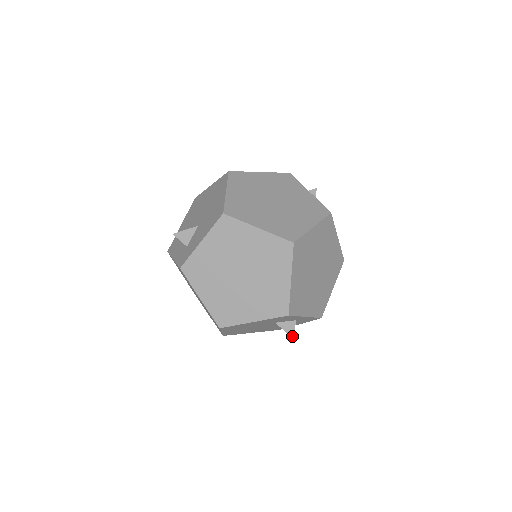
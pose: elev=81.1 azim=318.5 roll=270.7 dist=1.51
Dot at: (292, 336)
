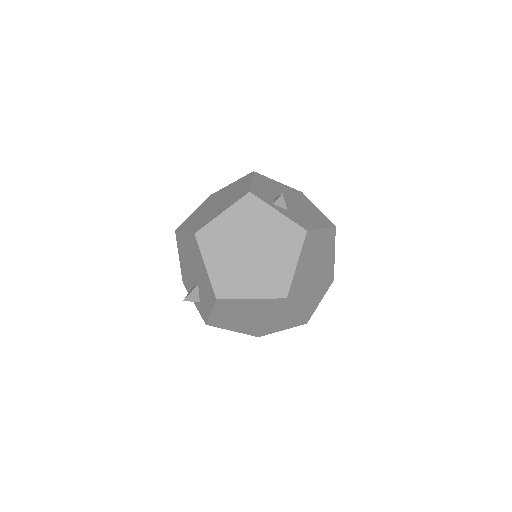
Dot at: occluded
